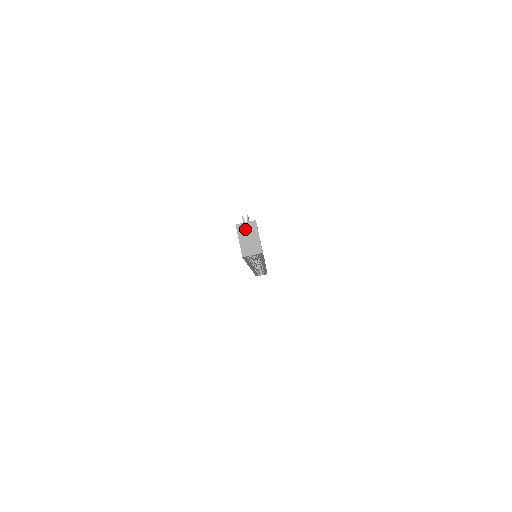
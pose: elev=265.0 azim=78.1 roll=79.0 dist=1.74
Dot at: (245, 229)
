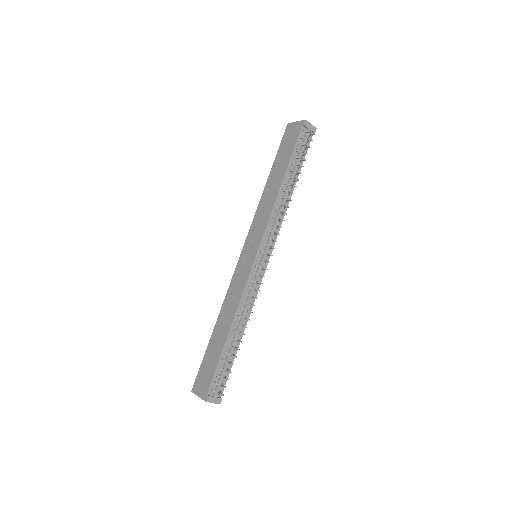
Dot at: occluded
